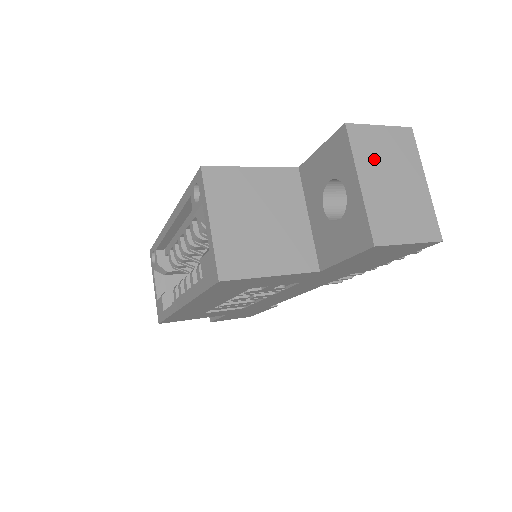
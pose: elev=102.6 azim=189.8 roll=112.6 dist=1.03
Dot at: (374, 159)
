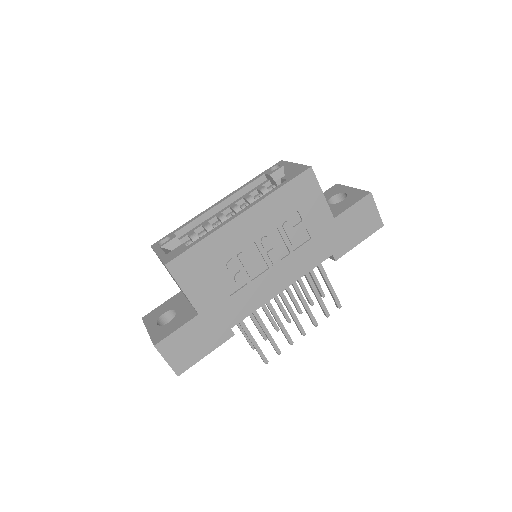
Dot at: occluded
